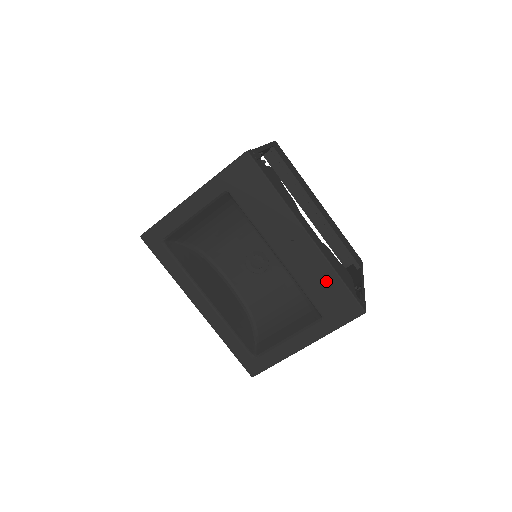
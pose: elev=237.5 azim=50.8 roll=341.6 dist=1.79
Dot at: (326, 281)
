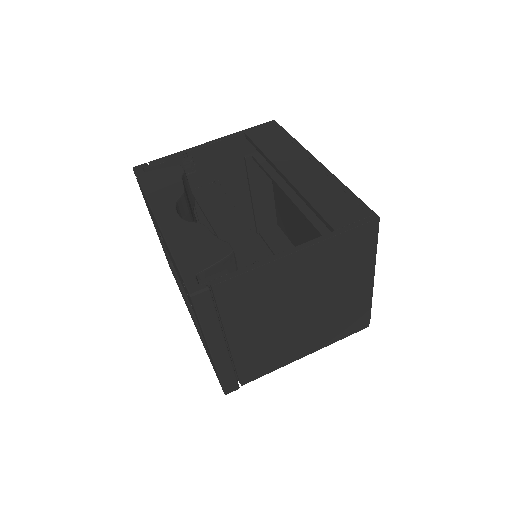
Dot at: (175, 266)
